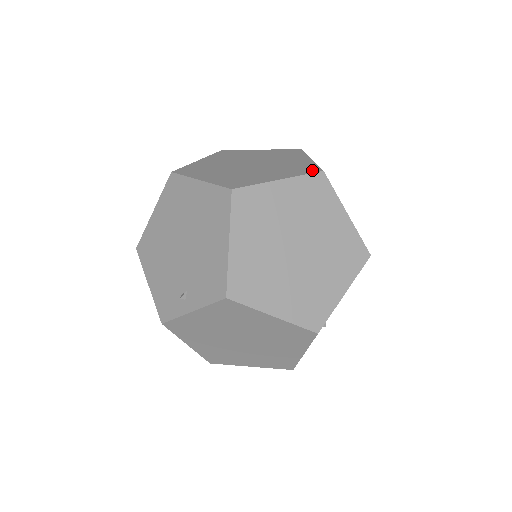
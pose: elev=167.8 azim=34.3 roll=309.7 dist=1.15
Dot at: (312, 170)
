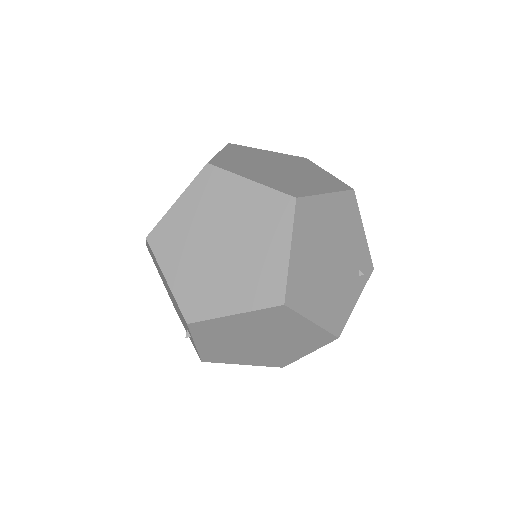
Dot at: (202, 169)
